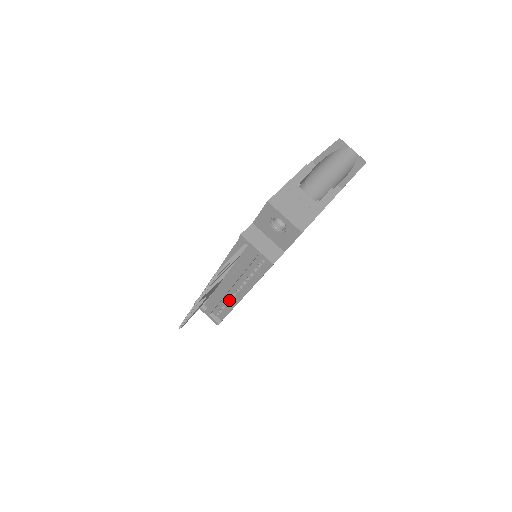
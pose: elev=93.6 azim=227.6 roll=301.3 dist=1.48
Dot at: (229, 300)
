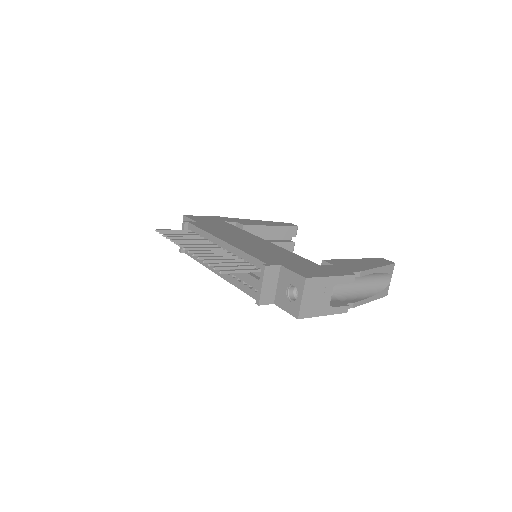
Dot at: occluded
